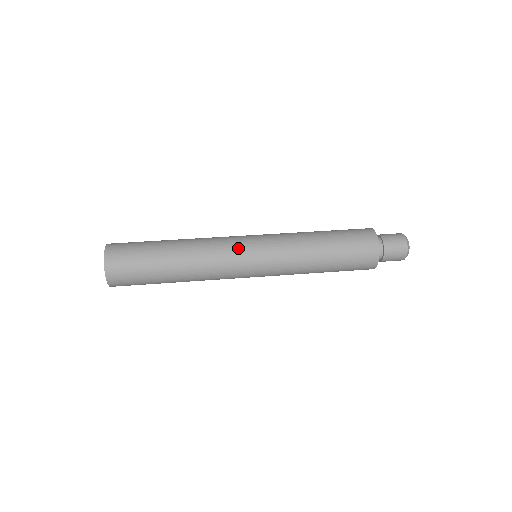
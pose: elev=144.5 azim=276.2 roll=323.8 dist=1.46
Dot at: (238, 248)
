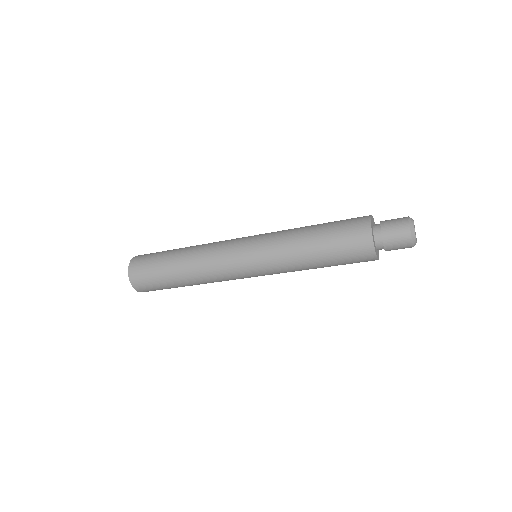
Dot at: occluded
